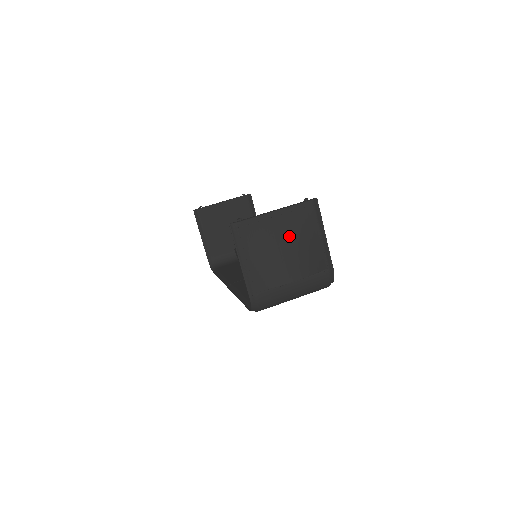
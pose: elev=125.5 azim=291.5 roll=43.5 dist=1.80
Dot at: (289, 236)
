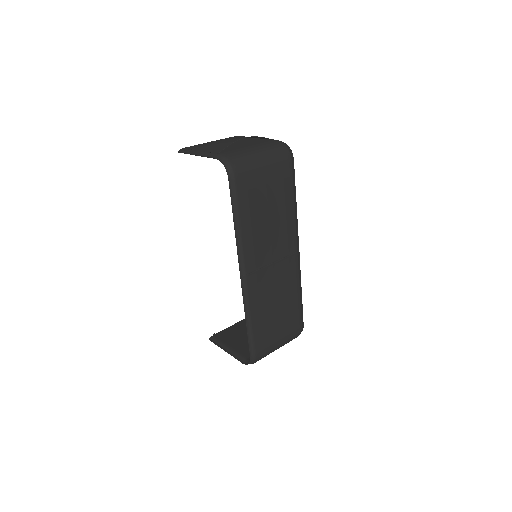
Dot at: occluded
